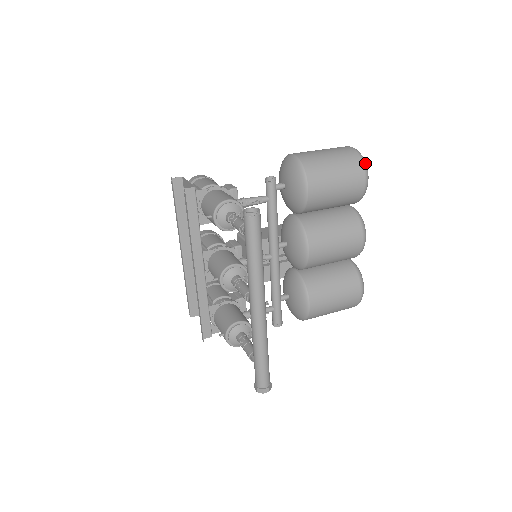
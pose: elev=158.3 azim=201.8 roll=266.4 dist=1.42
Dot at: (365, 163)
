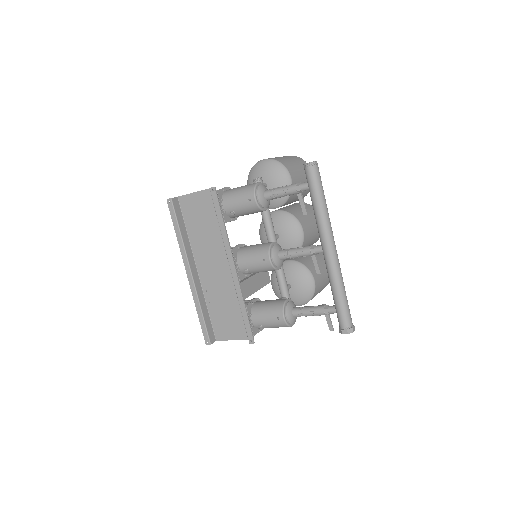
Dot at: (305, 162)
